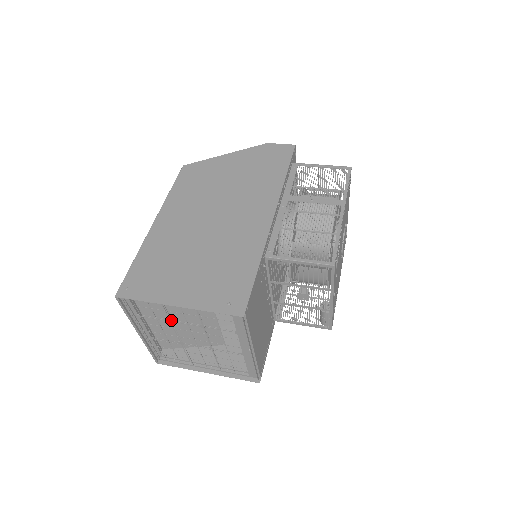
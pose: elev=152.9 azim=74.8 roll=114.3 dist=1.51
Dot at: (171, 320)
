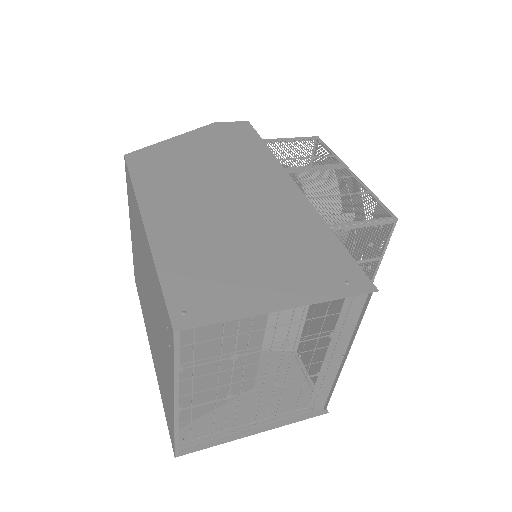
Dot at: occluded
